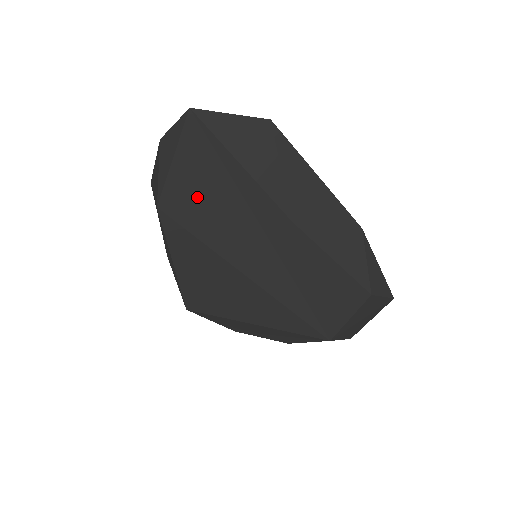
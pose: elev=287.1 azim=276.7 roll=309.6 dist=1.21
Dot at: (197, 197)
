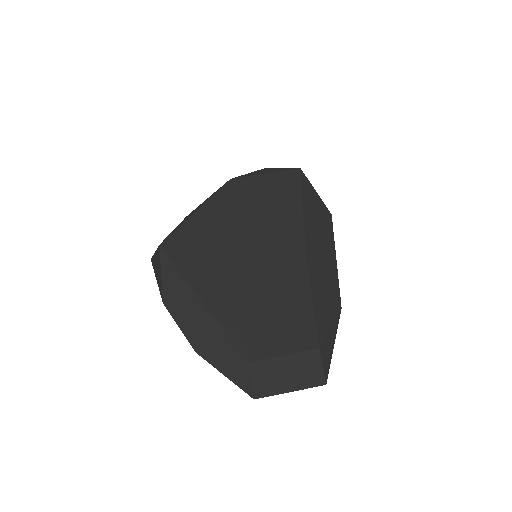
Dot at: (260, 196)
